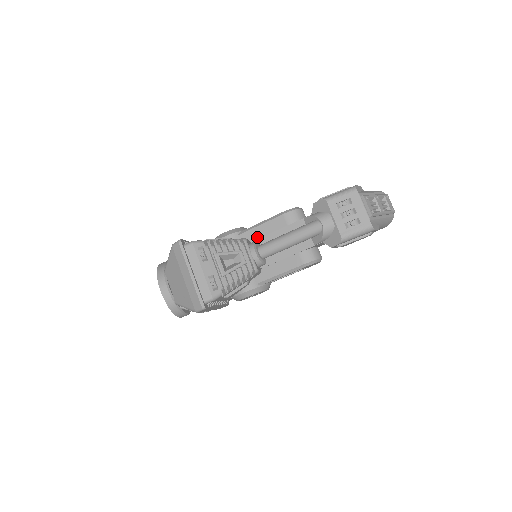
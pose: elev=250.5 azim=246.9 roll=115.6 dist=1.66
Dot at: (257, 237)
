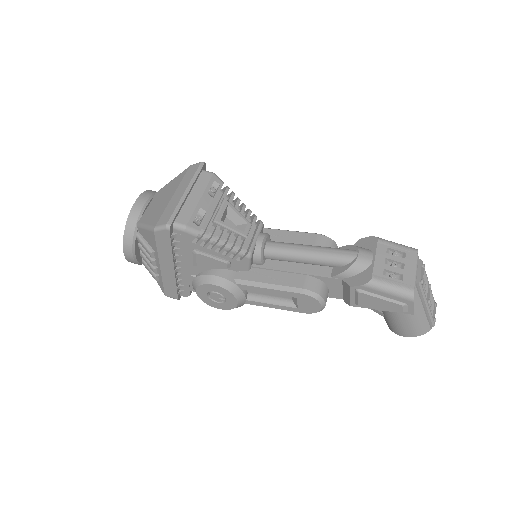
Dot at: (273, 238)
